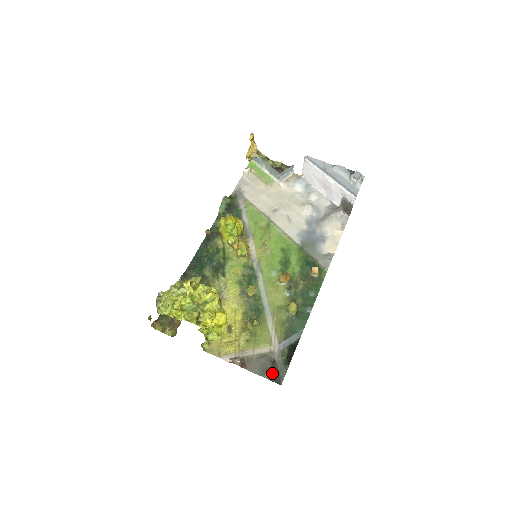
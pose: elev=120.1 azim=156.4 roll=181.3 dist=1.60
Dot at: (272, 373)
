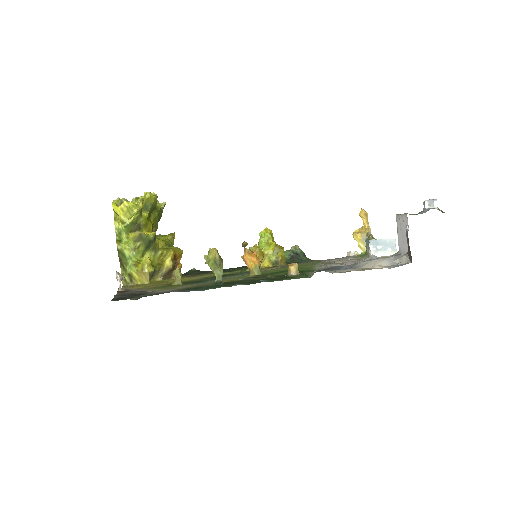
Dot at: (124, 296)
